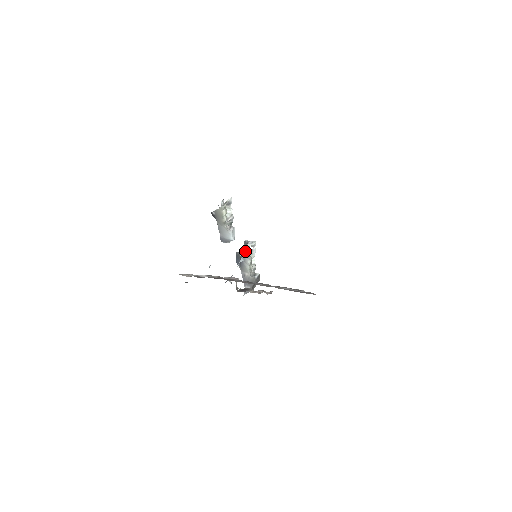
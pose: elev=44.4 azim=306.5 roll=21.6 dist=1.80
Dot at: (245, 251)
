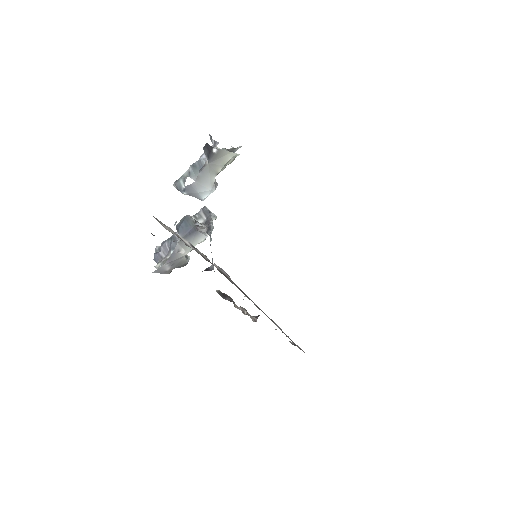
Dot at: occluded
